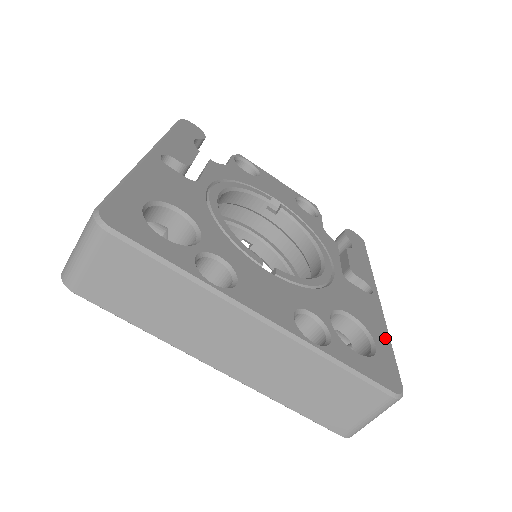
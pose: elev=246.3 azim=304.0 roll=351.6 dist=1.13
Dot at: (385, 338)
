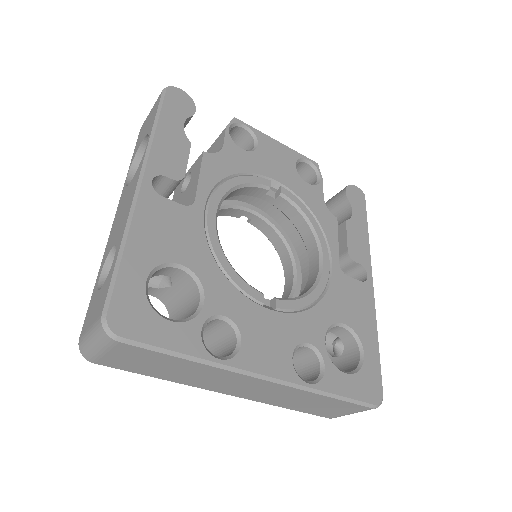
Dot at: (373, 338)
